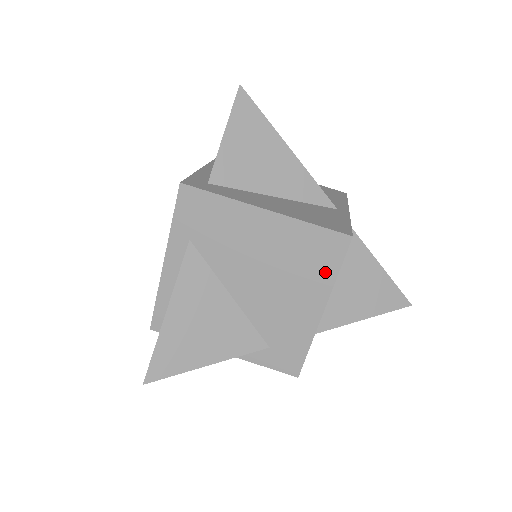
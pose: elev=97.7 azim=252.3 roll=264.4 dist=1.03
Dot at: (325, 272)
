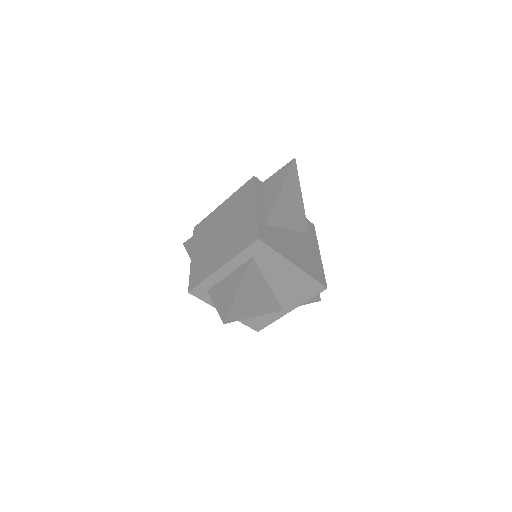
Dot at: occluded
